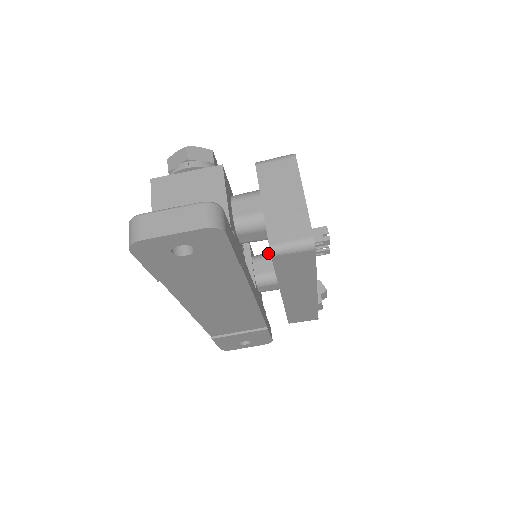
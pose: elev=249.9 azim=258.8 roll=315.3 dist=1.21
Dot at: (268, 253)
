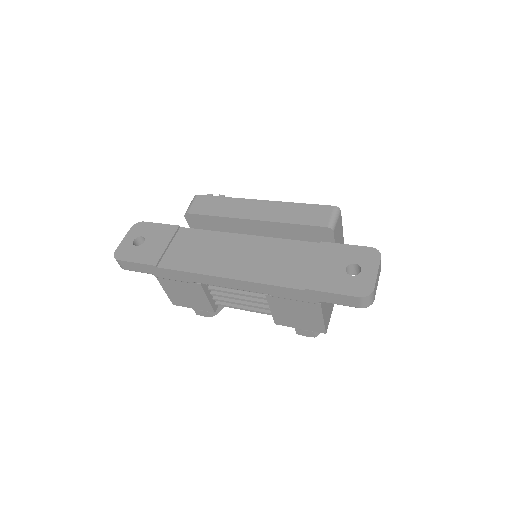
Dot at: occluded
